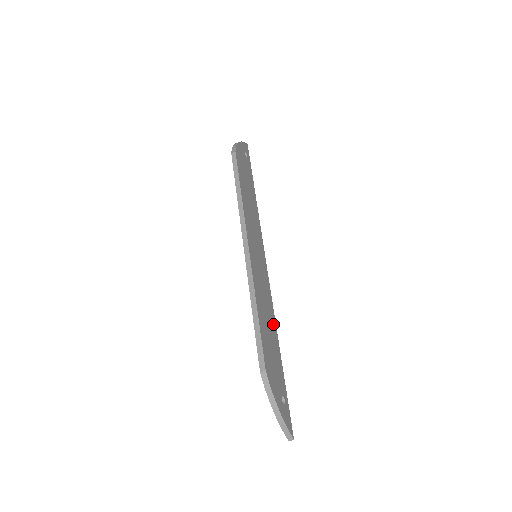
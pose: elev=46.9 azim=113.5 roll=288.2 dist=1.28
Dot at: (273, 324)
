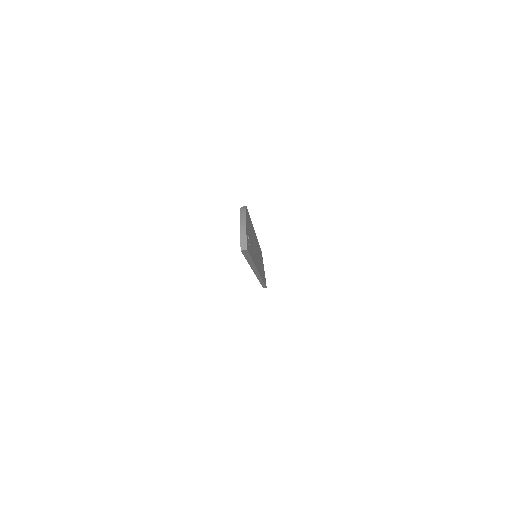
Dot at: (255, 259)
